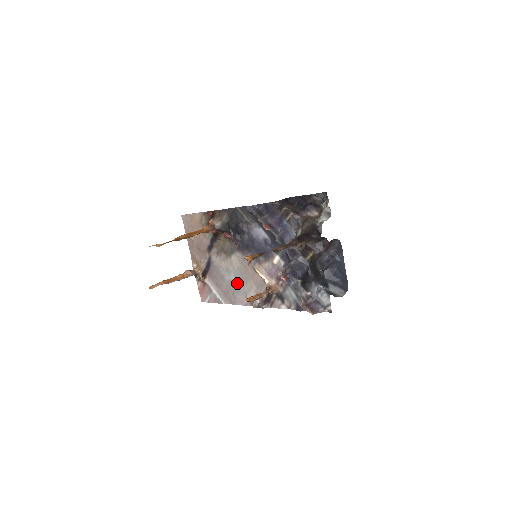
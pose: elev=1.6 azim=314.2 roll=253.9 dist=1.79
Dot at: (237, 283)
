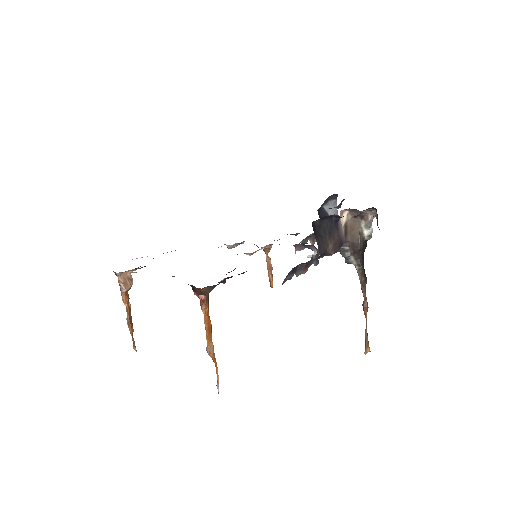
Dot at: occluded
